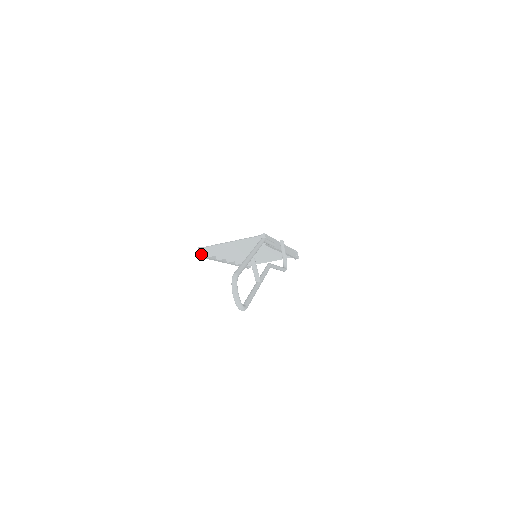
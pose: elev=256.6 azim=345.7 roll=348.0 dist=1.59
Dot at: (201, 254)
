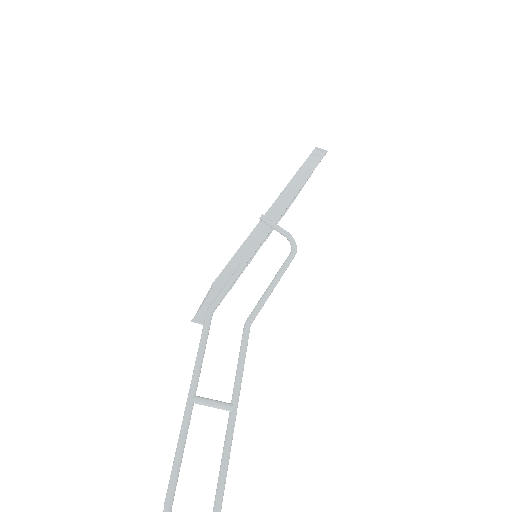
Dot at: occluded
